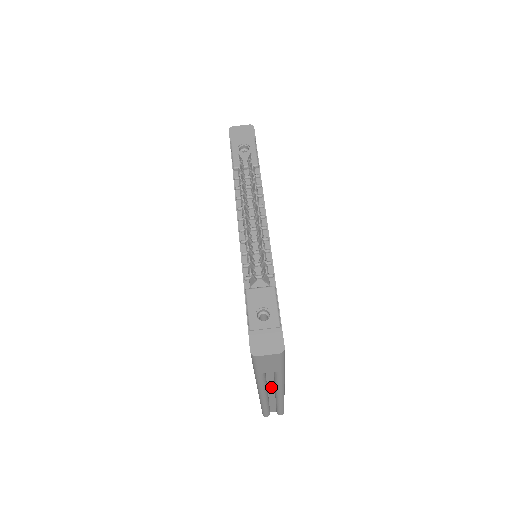
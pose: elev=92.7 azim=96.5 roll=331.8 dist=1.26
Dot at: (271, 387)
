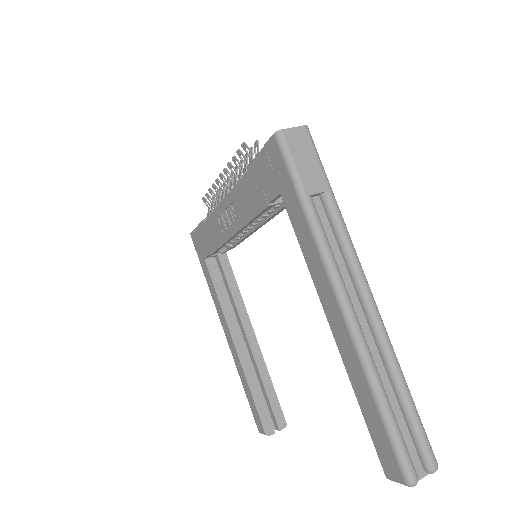
Dot at: (353, 300)
